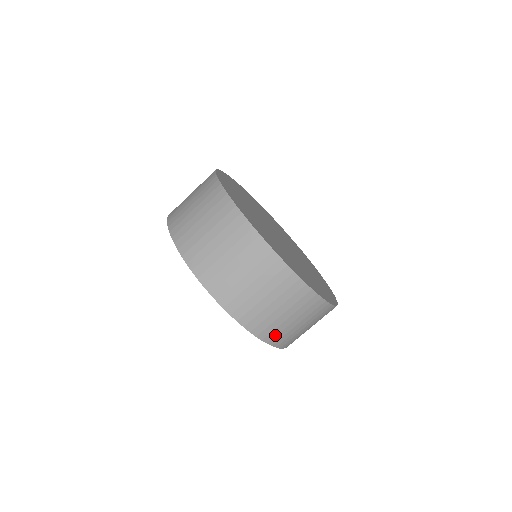
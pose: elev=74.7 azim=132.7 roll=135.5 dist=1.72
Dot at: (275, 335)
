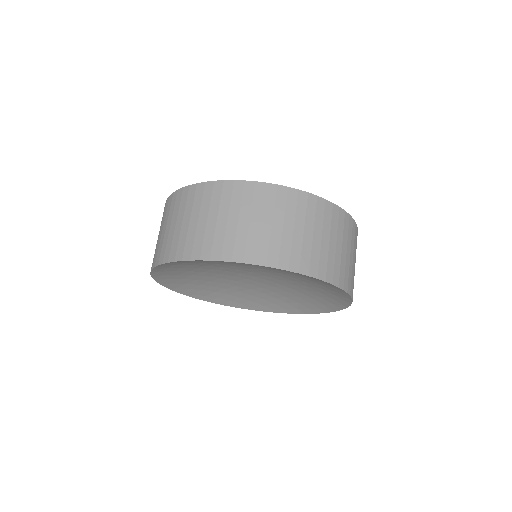
Dot at: (277, 254)
